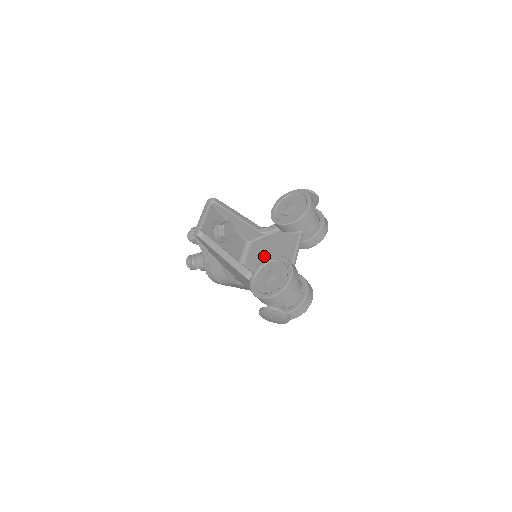
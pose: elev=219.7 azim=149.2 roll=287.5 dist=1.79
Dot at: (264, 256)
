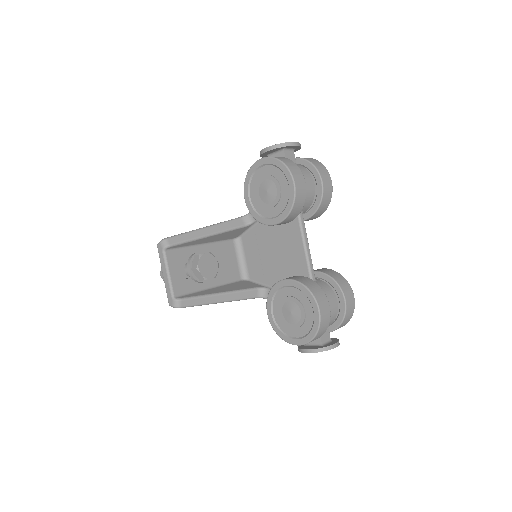
Dot at: (267, 259)
